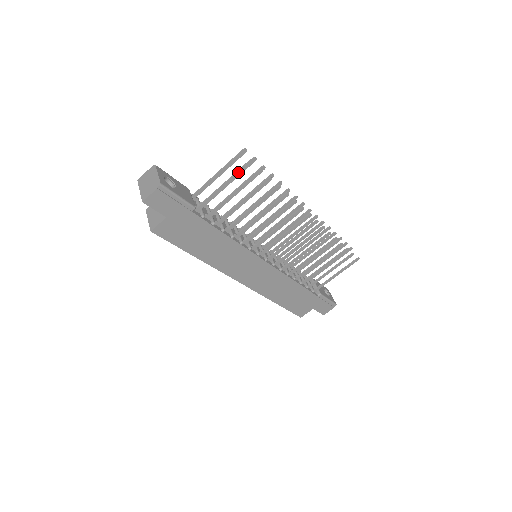
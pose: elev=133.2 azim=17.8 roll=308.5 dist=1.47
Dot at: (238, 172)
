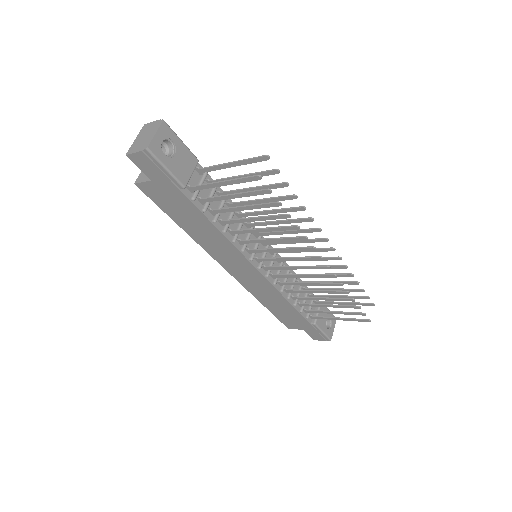
Dot at: (241, 179)
